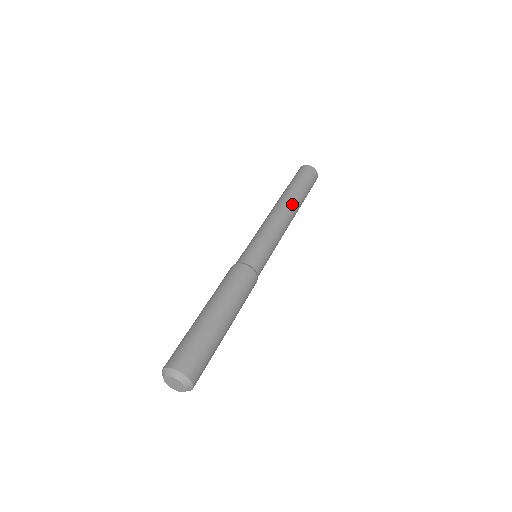
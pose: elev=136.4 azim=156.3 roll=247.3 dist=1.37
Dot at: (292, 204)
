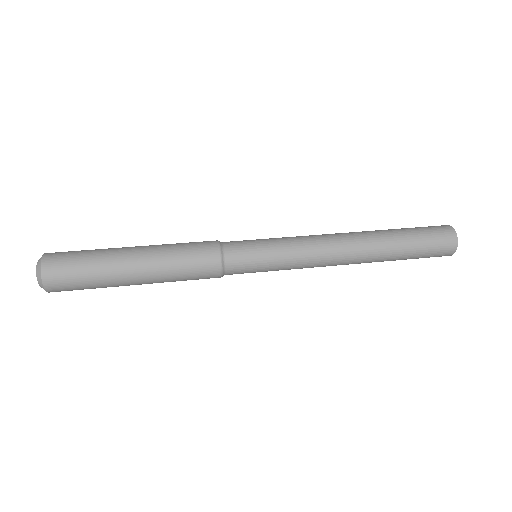
Dot at: (363, 240)
